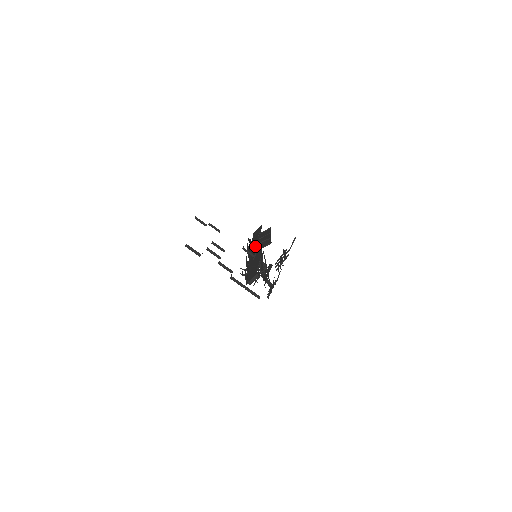
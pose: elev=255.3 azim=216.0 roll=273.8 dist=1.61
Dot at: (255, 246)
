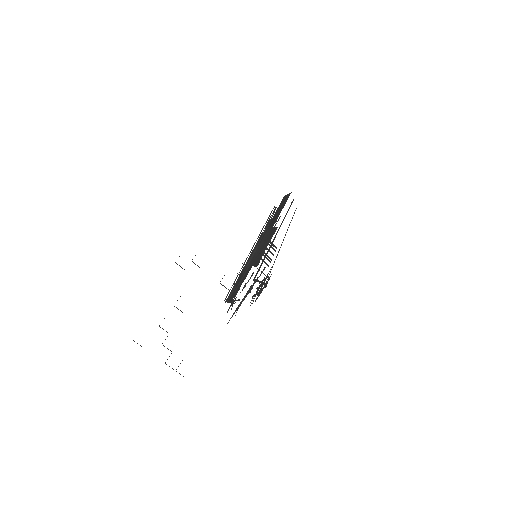
Dot at: (253, 252)
